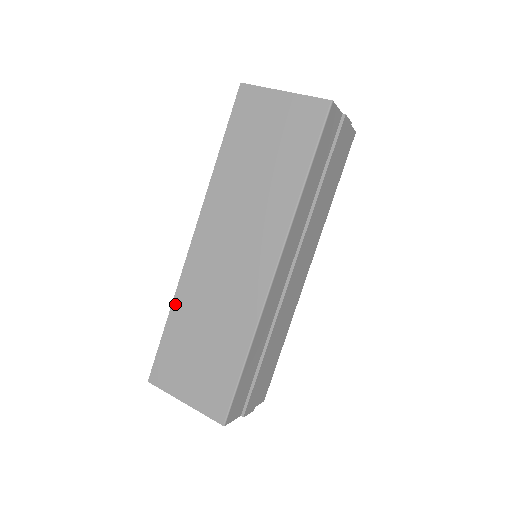
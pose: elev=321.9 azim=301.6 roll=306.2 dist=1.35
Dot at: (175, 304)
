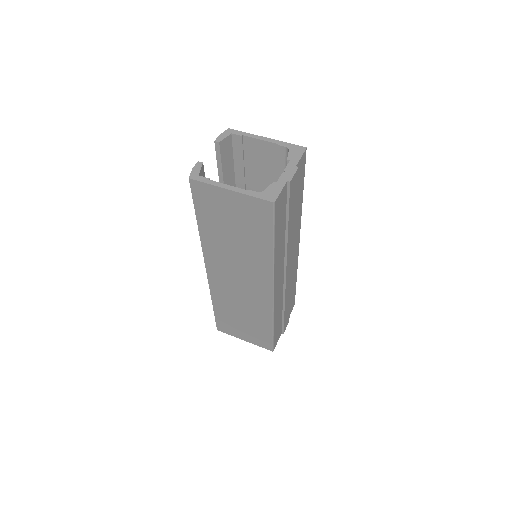
Dot at: (214, 300)
